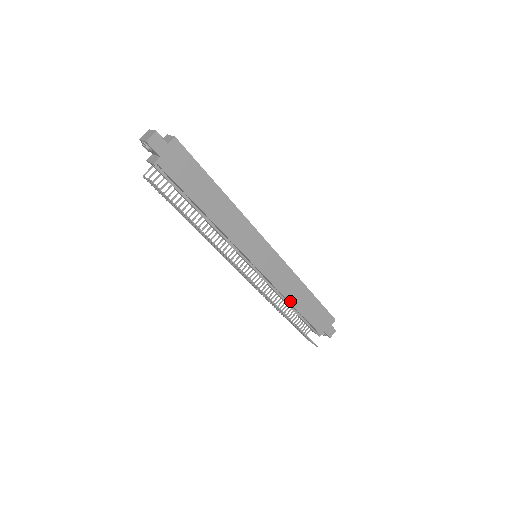
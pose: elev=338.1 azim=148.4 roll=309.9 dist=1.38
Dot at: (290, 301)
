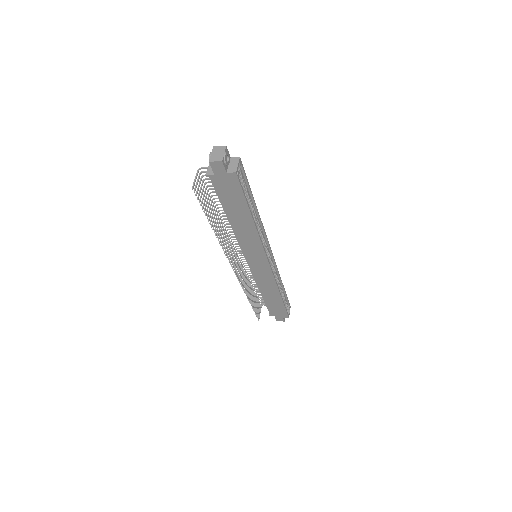
Dot at: (261, 291)
